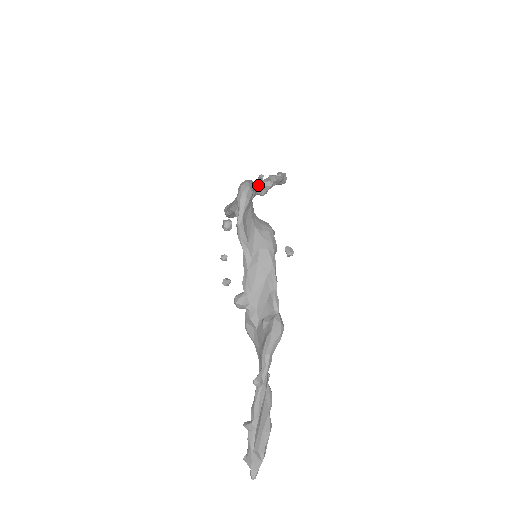
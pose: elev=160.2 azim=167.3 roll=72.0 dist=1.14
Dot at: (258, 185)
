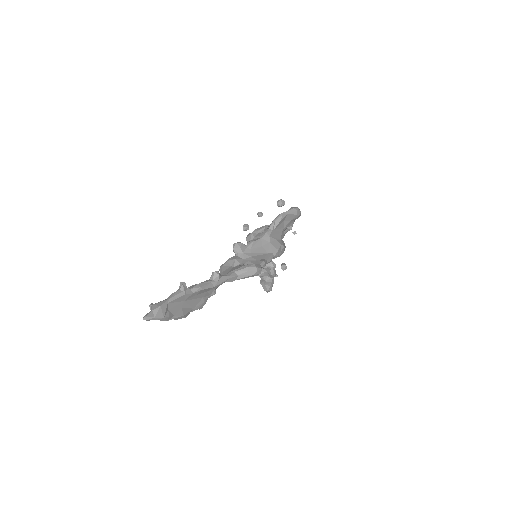
Dot at: occluded
